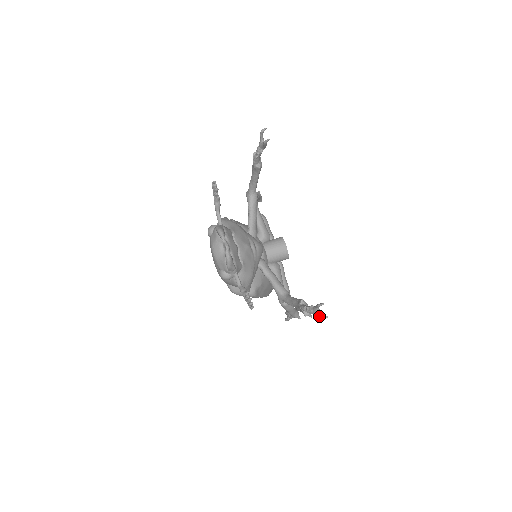
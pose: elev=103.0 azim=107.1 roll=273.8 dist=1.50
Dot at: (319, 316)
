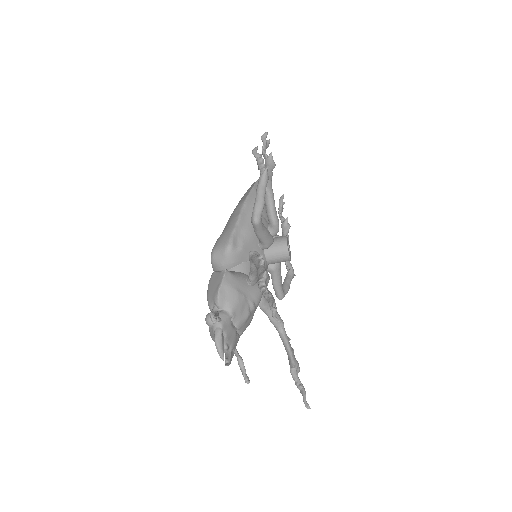
Dot at: occluded
